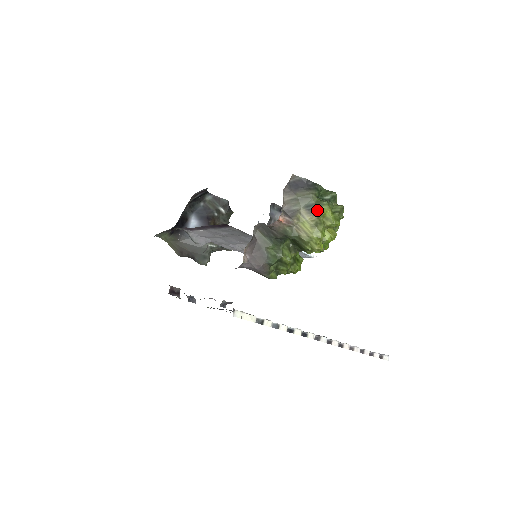
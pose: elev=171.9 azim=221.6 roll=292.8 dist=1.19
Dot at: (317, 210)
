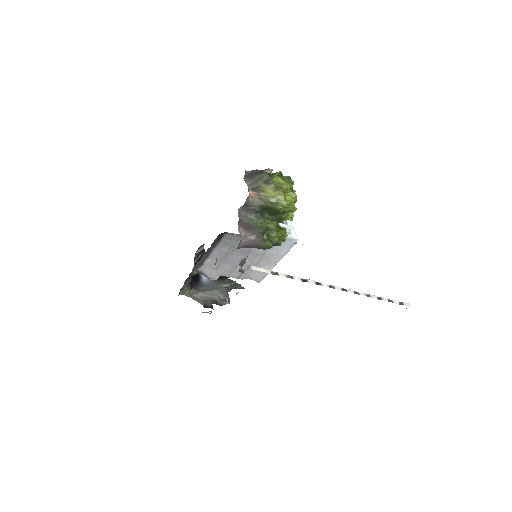
Dot at: (272, 181)
